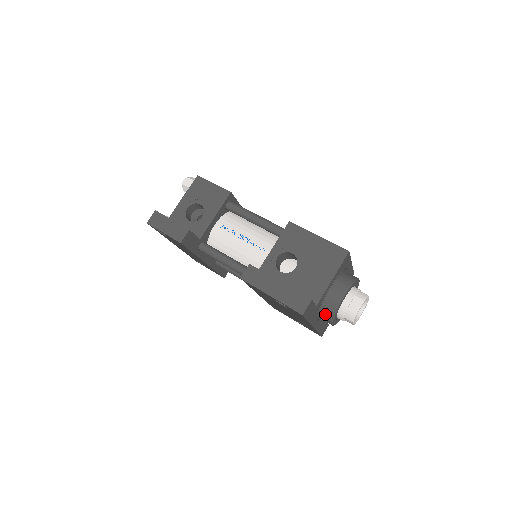
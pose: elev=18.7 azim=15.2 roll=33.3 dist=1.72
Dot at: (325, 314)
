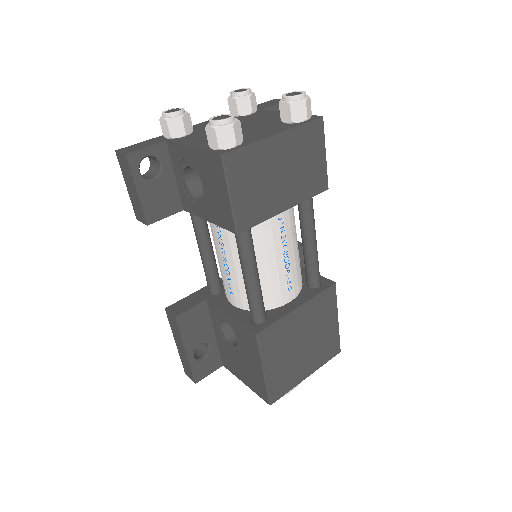
Dot at: occluded
